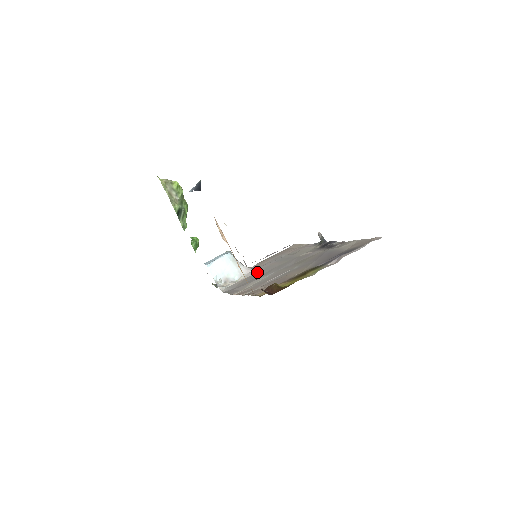
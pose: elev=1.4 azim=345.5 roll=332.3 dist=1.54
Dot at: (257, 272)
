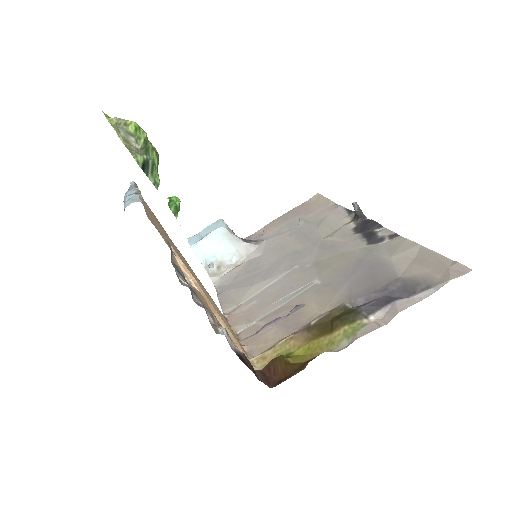
Dot at: (263, 254)
